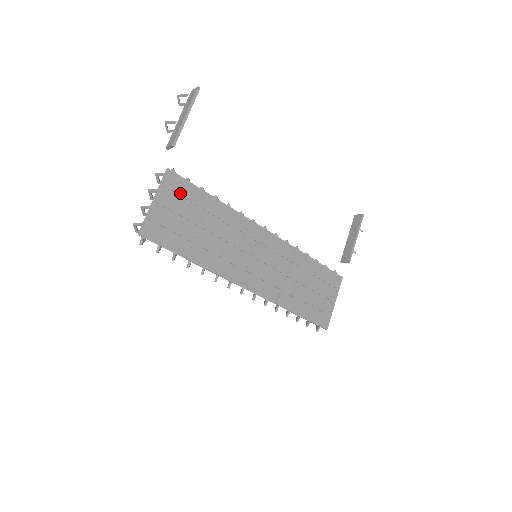
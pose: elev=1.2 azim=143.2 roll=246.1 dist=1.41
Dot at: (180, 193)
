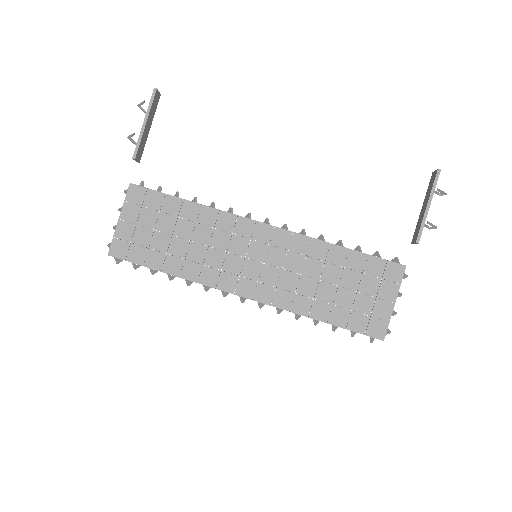
Dot at: (147, 205)
